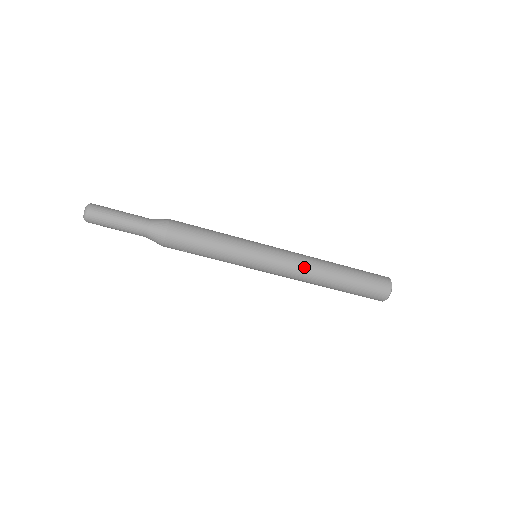
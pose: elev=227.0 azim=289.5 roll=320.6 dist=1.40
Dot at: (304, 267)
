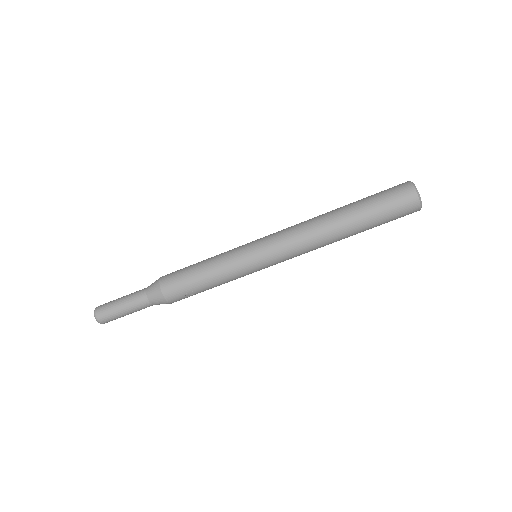
Dot at: (302, 230)
